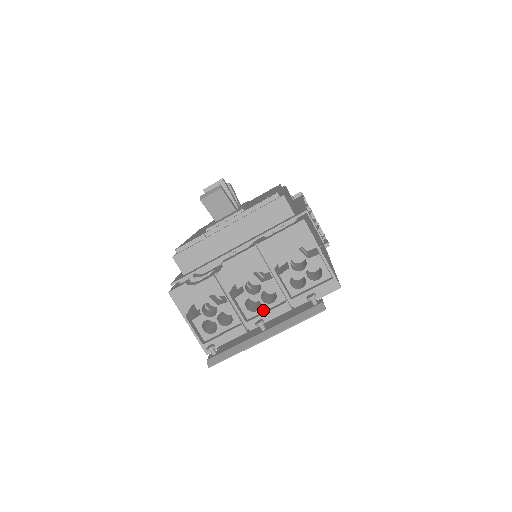
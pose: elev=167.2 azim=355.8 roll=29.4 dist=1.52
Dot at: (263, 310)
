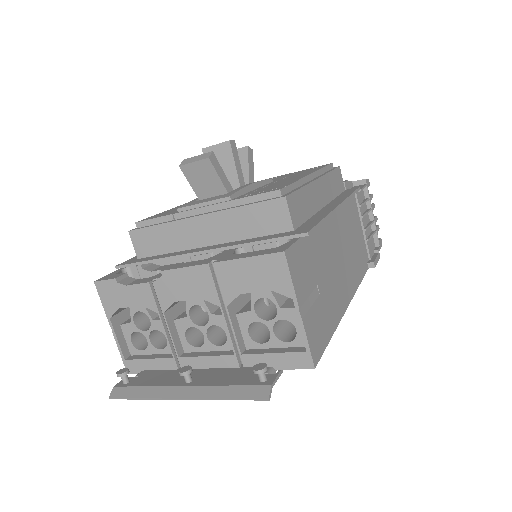
Dot at: (206, 349)
